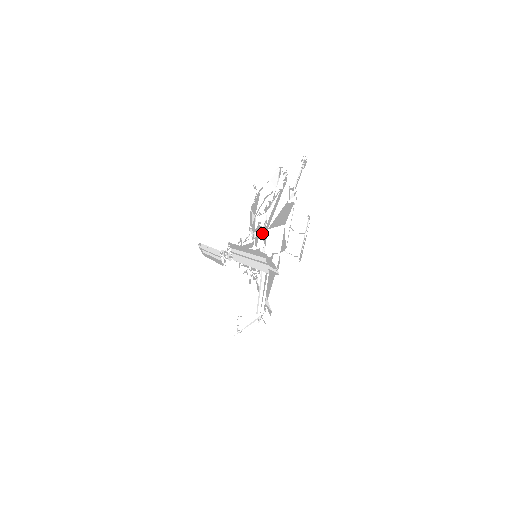
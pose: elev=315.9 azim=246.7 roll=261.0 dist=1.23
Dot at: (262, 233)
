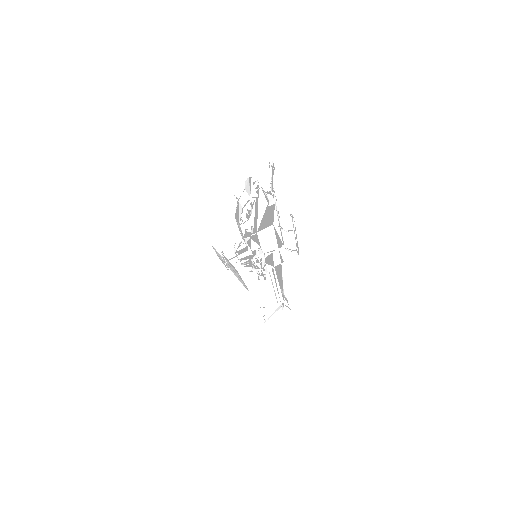
Dot at: (252, 237)
